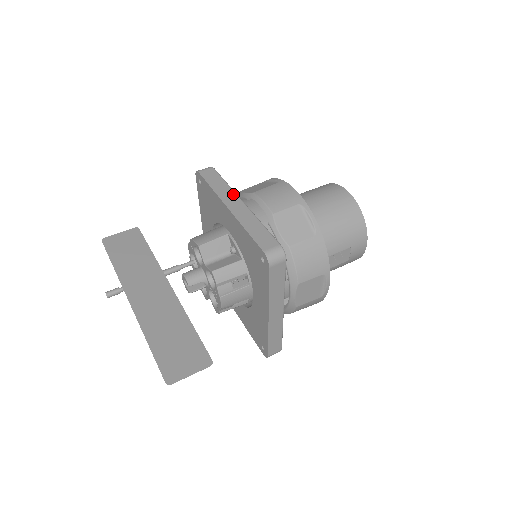
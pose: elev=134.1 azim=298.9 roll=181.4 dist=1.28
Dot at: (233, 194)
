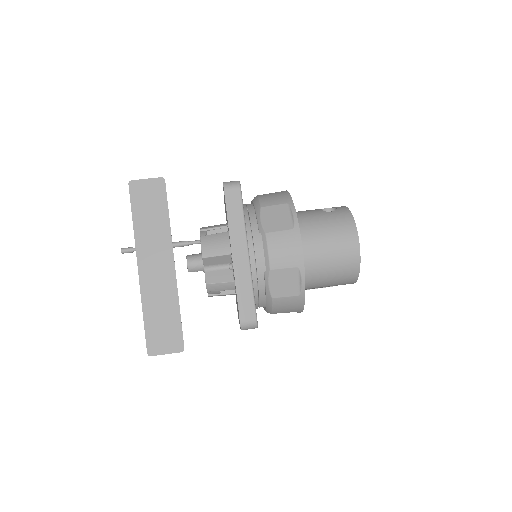
Dot at: (243, 238)
